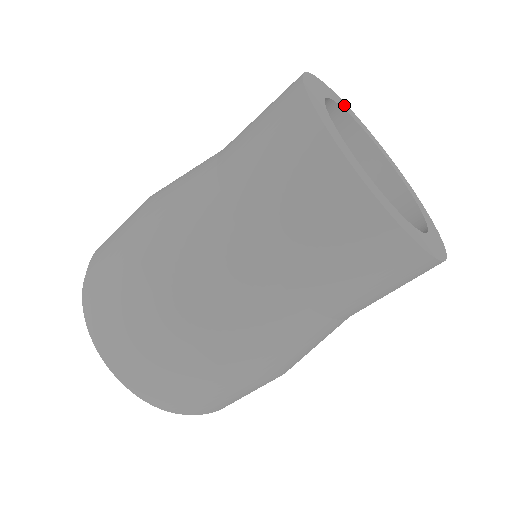
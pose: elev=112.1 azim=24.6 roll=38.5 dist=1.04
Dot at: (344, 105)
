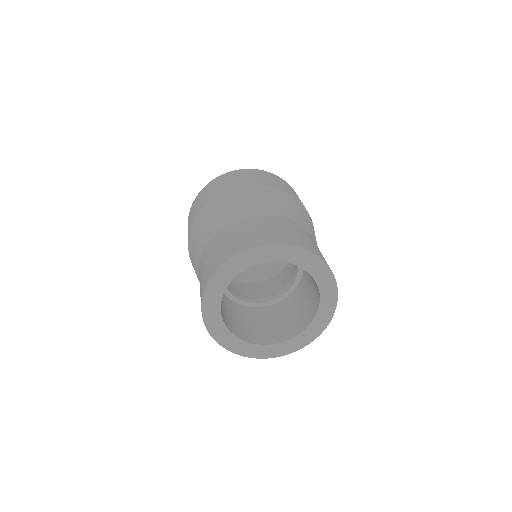
Dot at: (254, 255)
